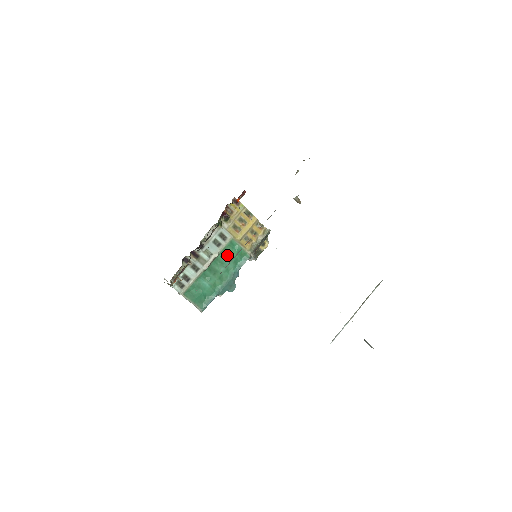
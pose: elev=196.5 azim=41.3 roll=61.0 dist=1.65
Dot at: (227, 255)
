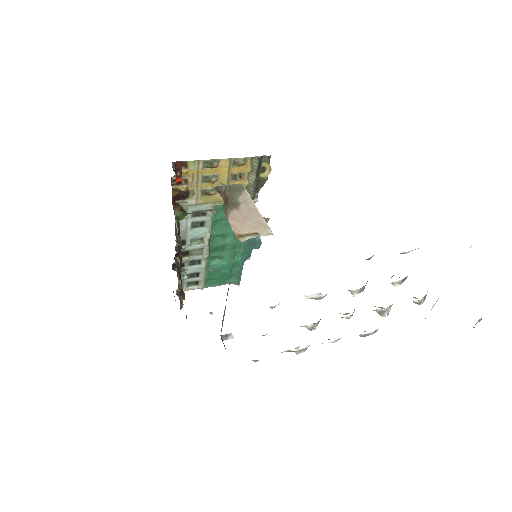
Dot at: (222, 224)
